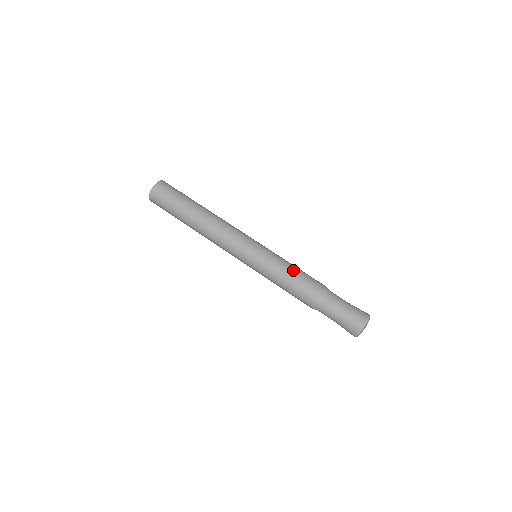
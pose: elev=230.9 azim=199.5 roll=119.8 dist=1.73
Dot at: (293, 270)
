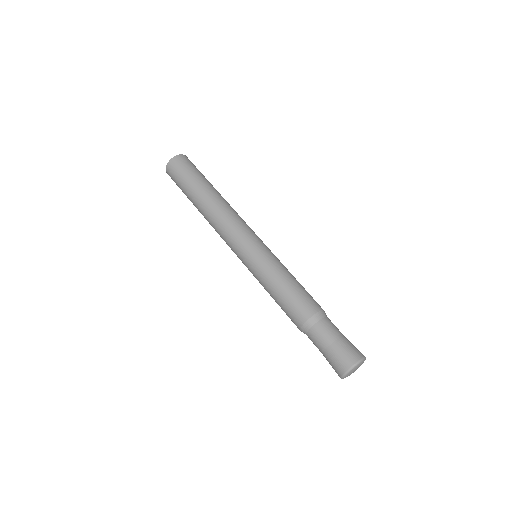
Dot at: (279, 289)
